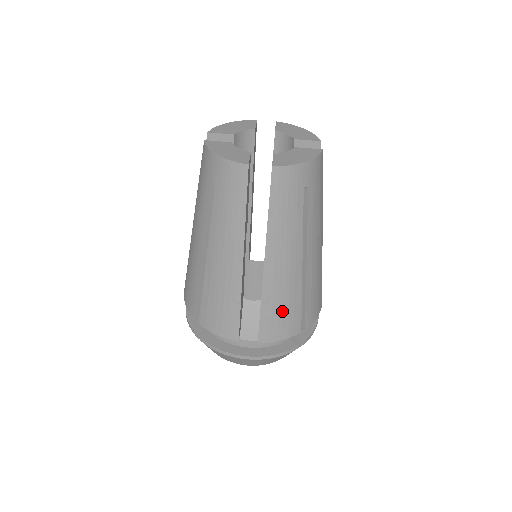
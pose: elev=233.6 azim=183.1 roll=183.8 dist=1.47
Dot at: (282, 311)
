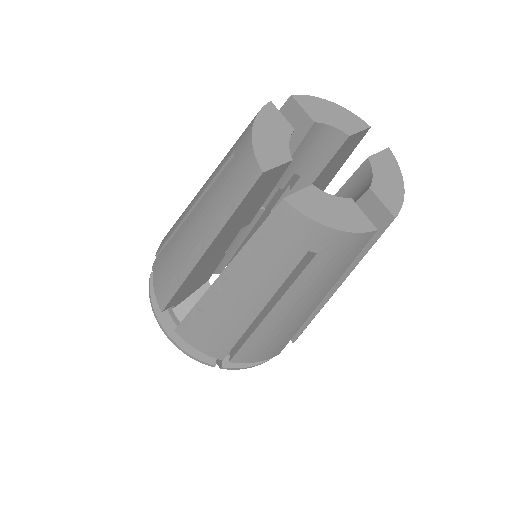
Dot at: (211, 330)
